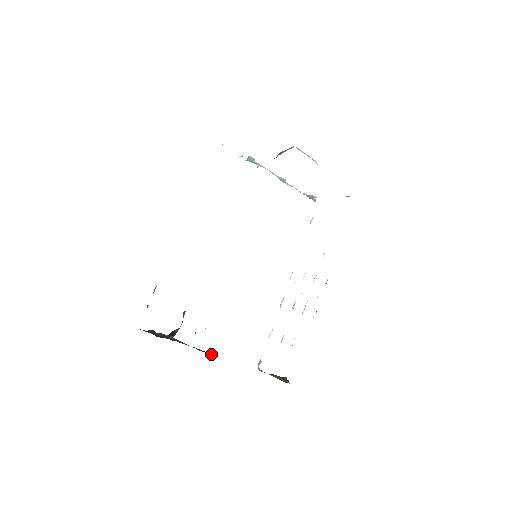
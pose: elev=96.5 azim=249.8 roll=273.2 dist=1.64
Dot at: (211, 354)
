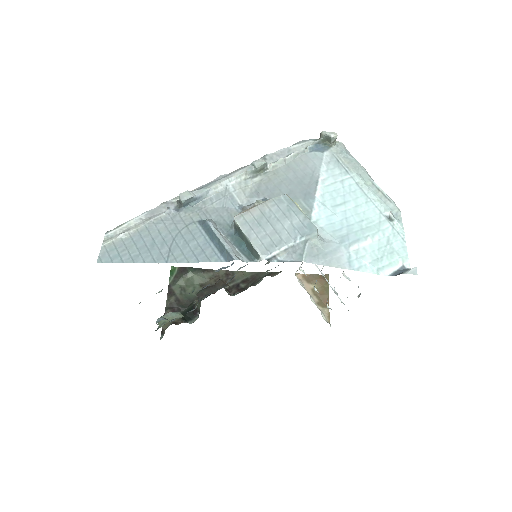
Dot at: (242, 278)
